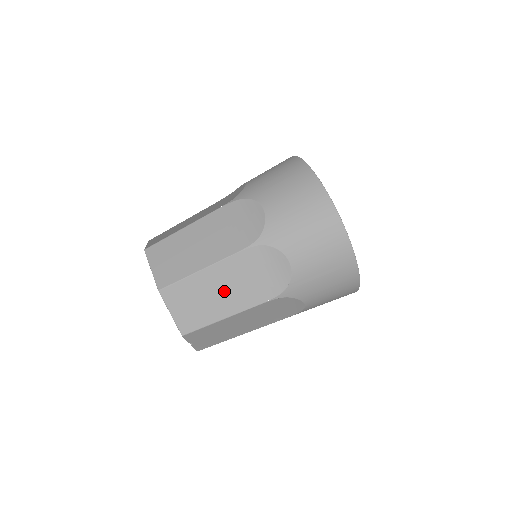
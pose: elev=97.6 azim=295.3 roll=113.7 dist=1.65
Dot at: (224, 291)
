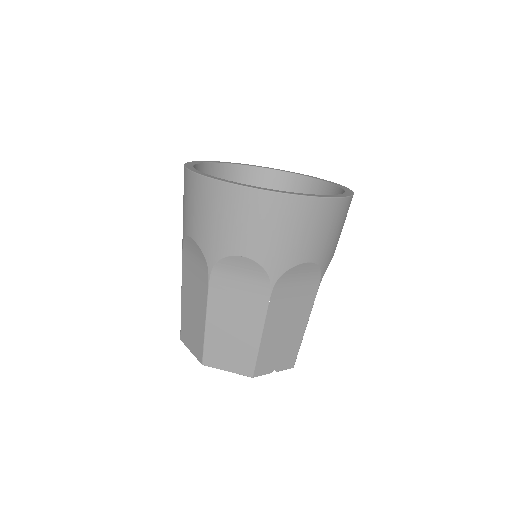
Dot at: (235, 322)
